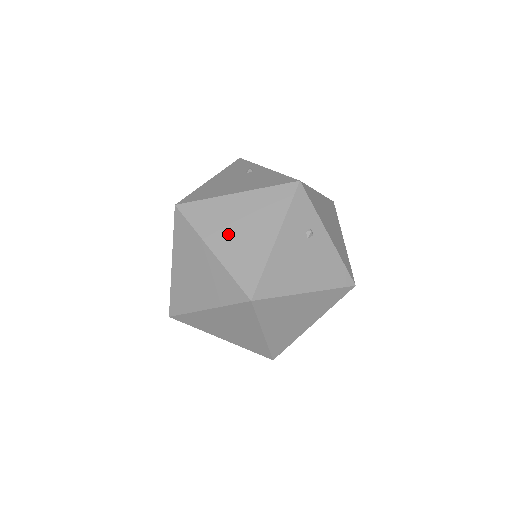
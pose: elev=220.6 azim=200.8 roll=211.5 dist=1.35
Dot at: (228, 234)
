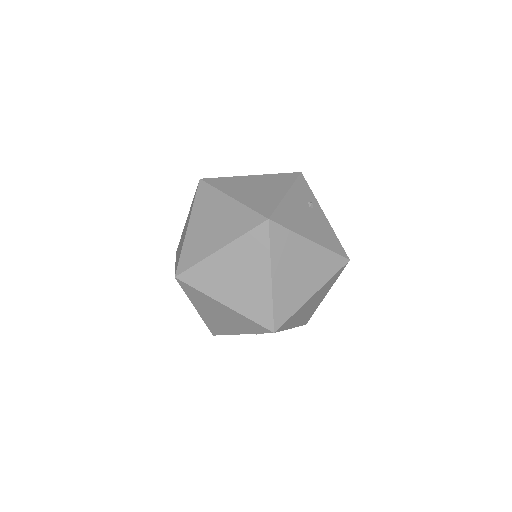
Dot at: (246, 191)
